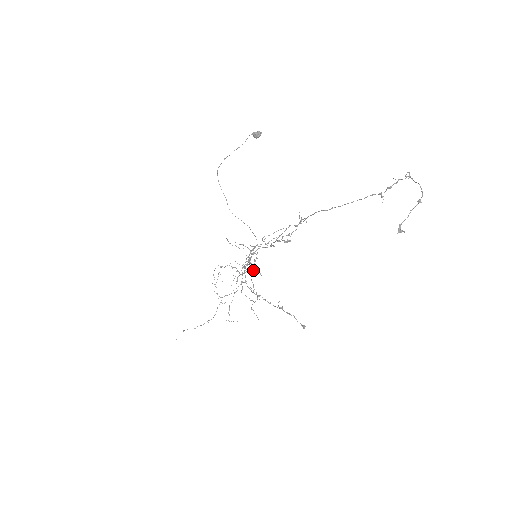
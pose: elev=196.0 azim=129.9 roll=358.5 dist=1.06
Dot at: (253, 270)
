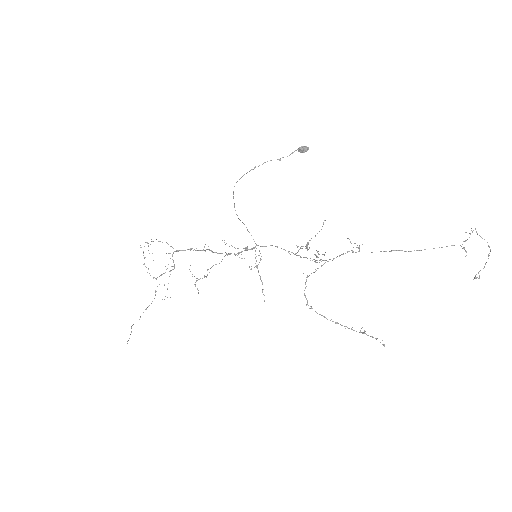
Dot at: (251, 269)
